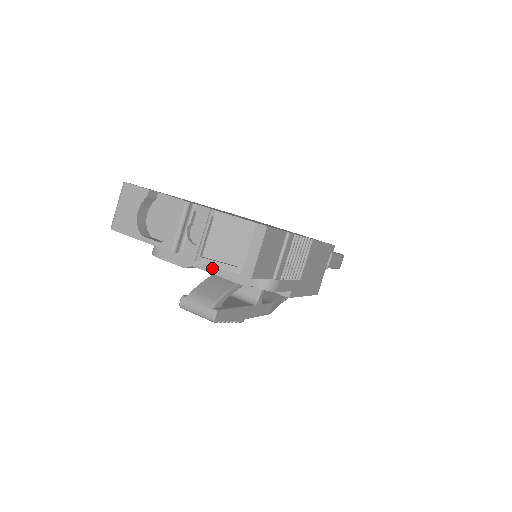
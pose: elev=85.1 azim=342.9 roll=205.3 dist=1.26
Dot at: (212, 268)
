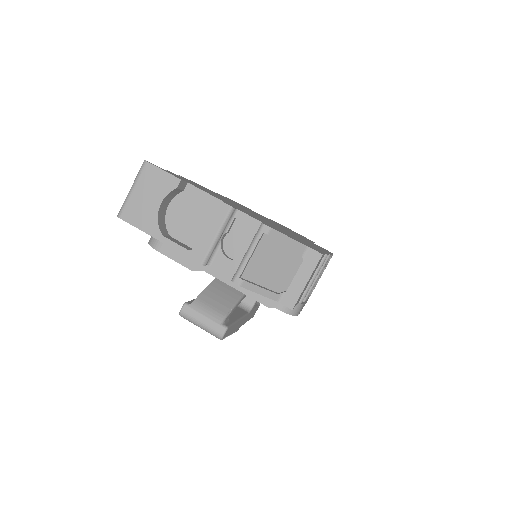
Dot at: (228, 278)
